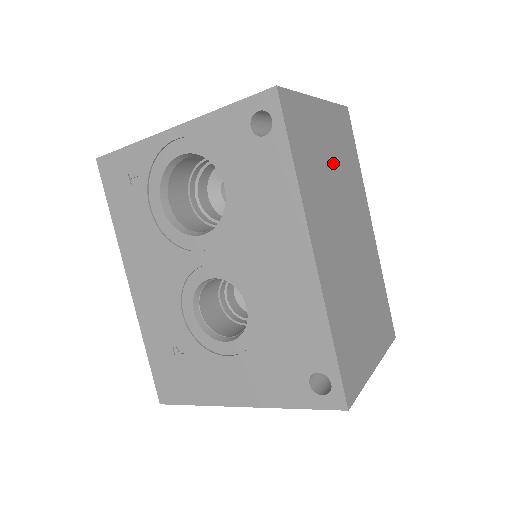
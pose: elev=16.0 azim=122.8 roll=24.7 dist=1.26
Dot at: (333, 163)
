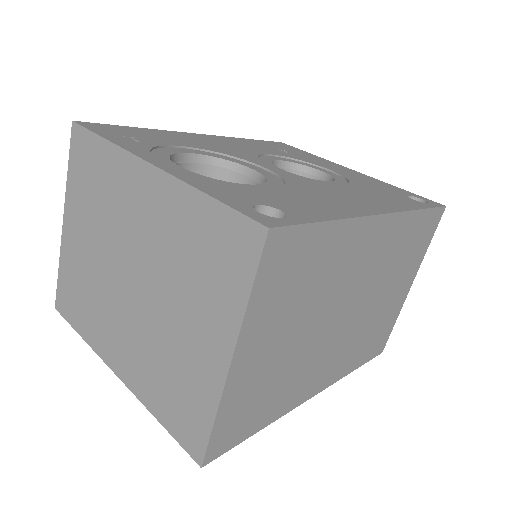
Dot at: (294, 332)
